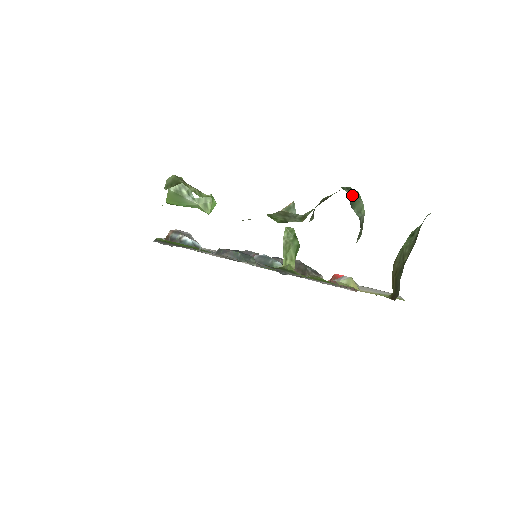
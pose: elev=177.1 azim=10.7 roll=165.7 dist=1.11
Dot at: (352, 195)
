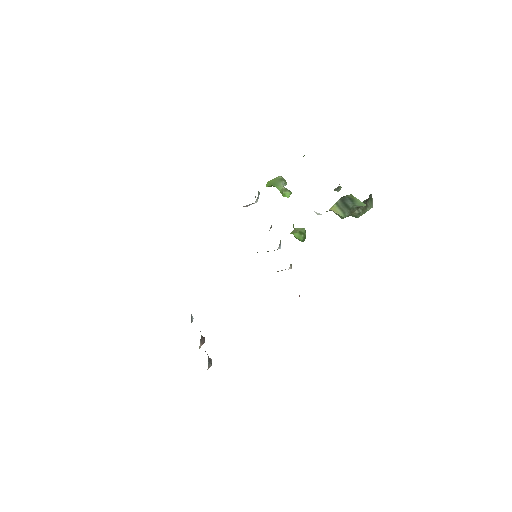
Dot at: (372, 198)
